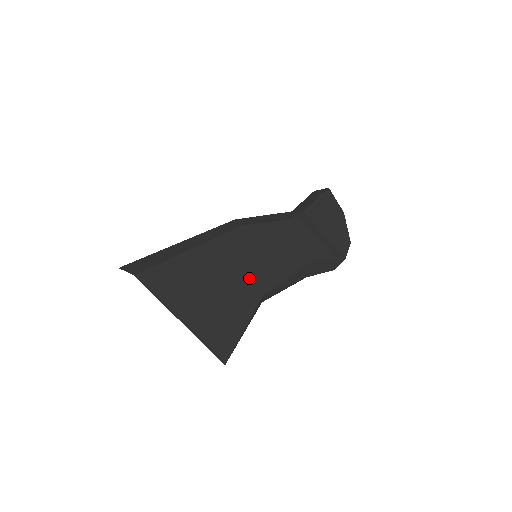
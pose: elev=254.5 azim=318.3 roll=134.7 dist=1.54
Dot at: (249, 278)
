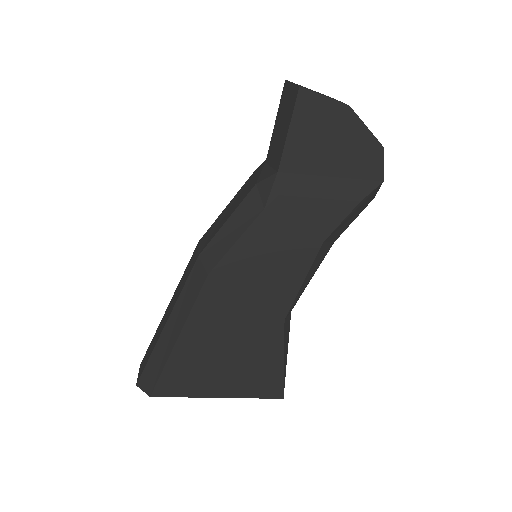
Dot at: (256, 318)
